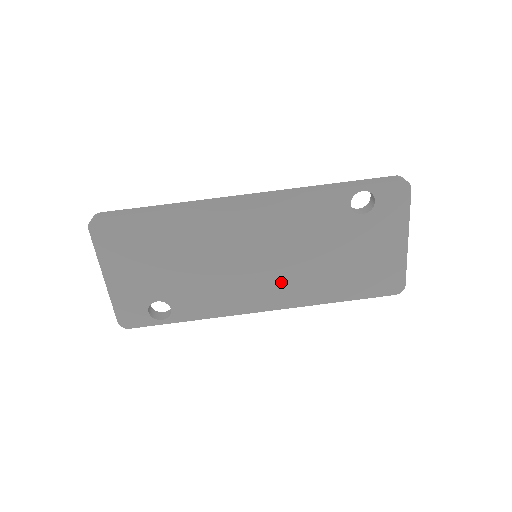
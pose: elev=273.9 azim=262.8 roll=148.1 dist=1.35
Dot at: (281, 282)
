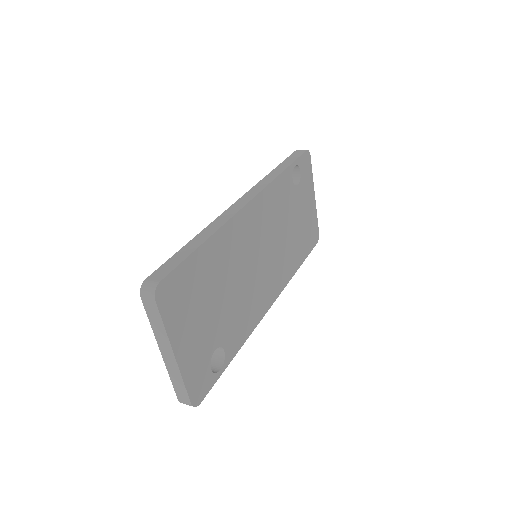
Dot at: (275, 270)
